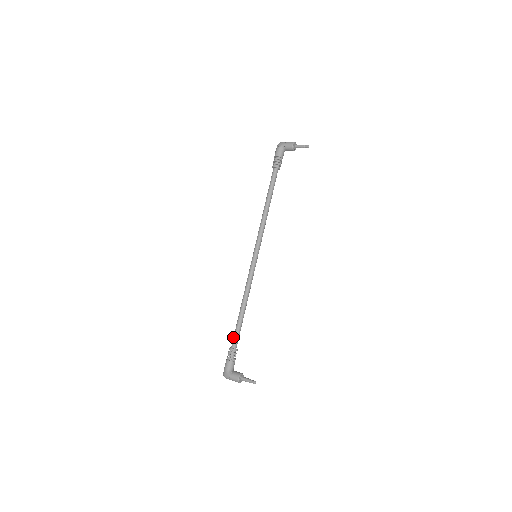
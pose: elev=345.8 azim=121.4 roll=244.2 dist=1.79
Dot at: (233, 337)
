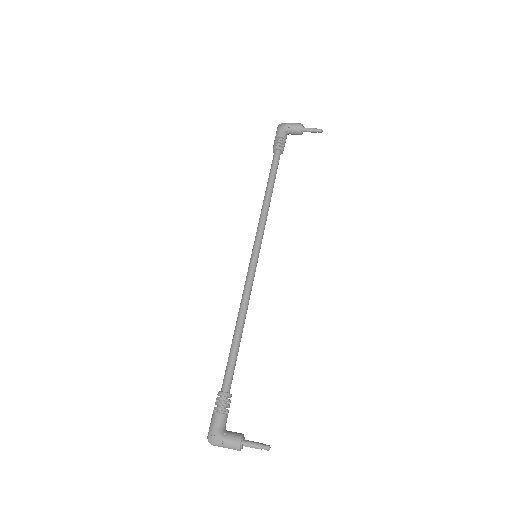
Dot at: (225, 374)
